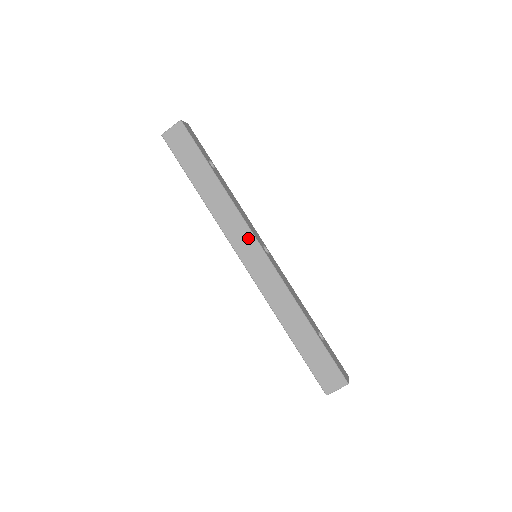
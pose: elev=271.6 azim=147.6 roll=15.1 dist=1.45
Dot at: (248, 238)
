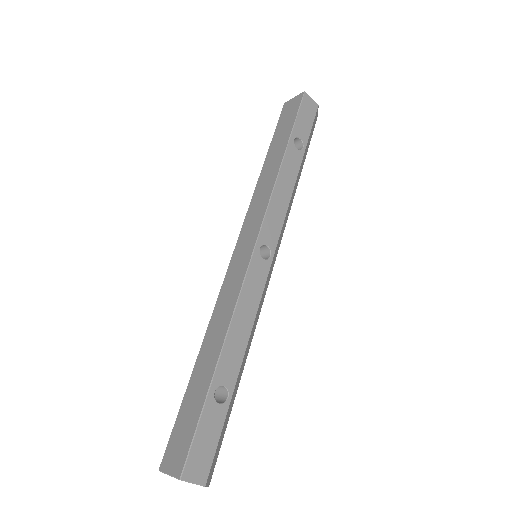
Dot at: (256, 224)
